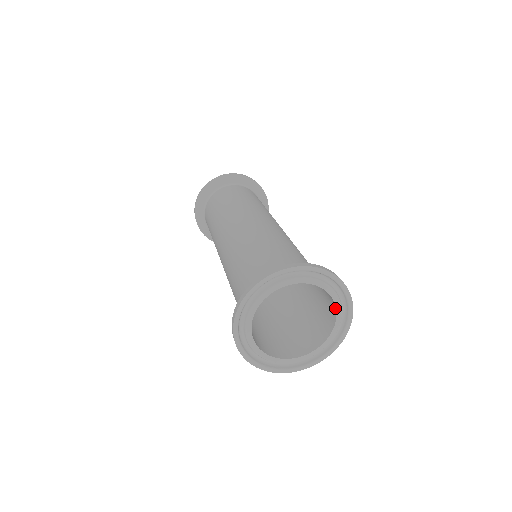
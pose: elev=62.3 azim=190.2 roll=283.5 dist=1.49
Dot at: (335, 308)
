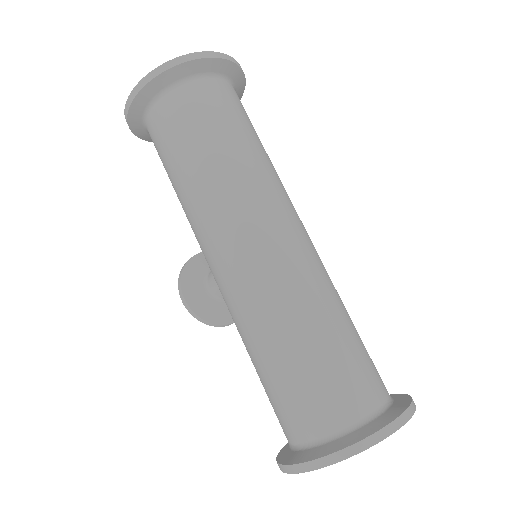
Dot at: occluded
